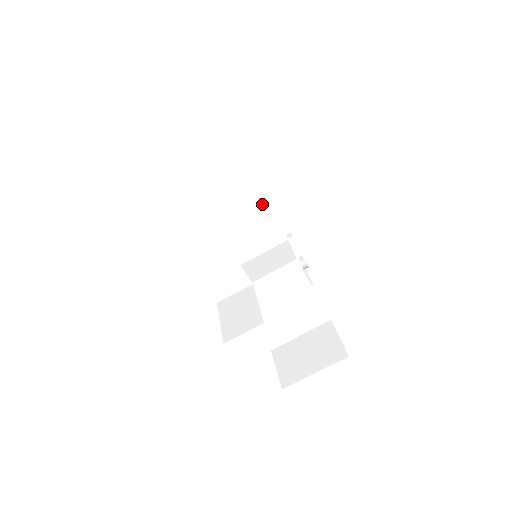
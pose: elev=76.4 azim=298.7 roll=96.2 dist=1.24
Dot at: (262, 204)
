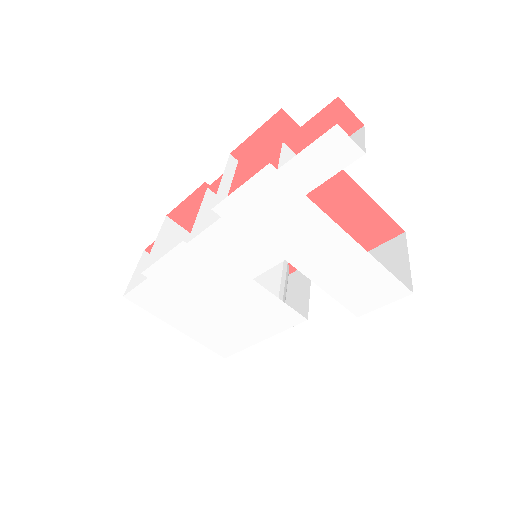
Dot at: (233, 160)
